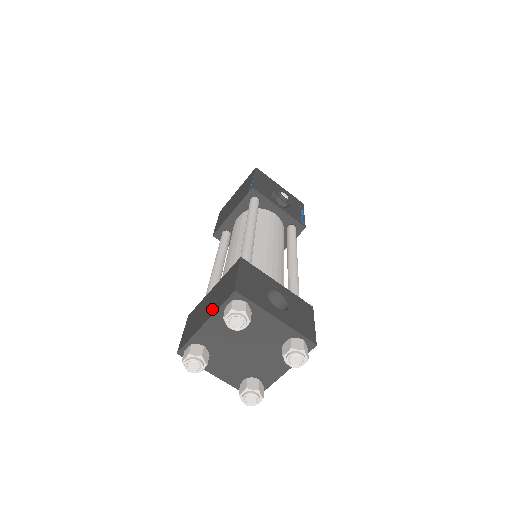
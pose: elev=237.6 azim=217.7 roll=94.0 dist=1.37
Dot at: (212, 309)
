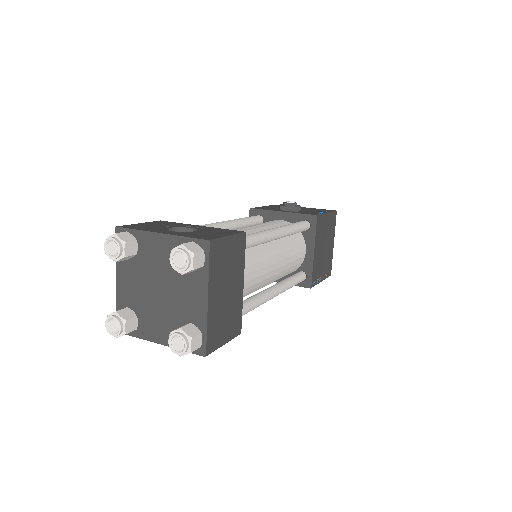
Dot at: occluded
